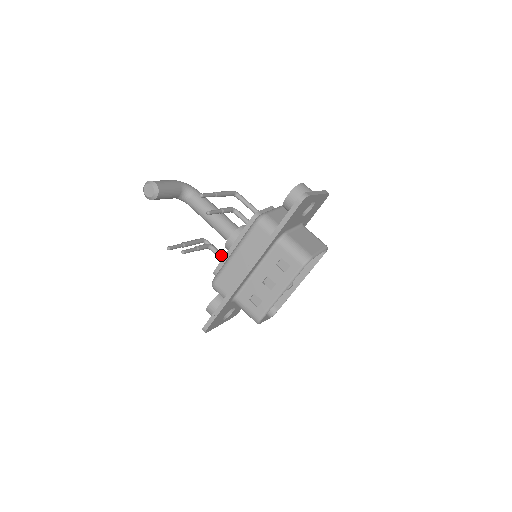
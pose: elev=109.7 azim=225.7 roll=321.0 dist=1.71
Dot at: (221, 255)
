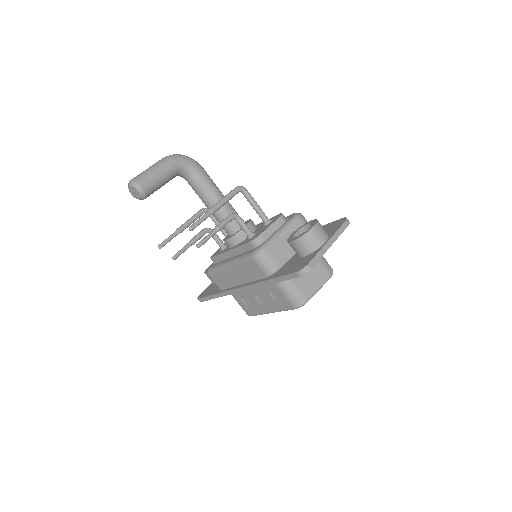
Dot at: (220, 243)
